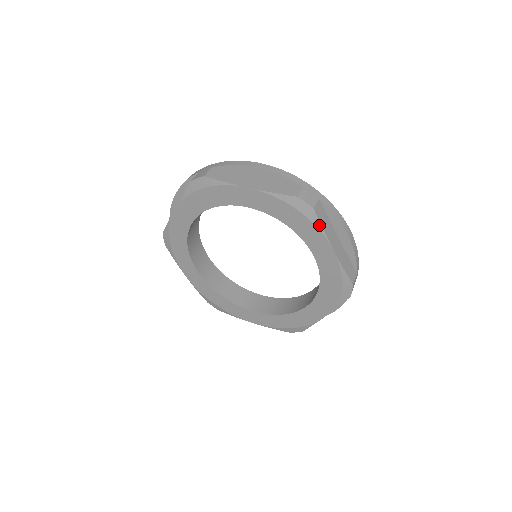
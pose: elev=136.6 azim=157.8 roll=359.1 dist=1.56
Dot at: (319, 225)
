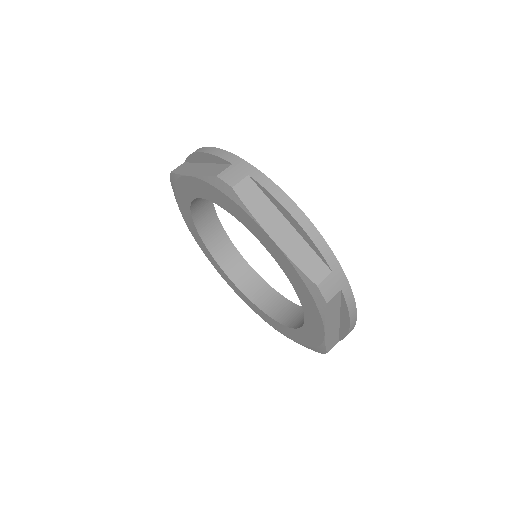
Dot at: (245, 207)
